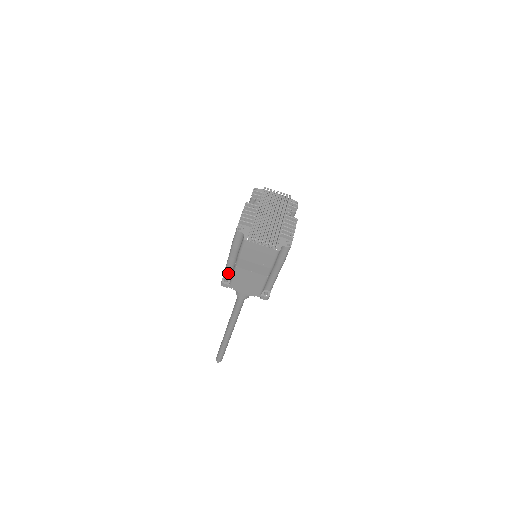
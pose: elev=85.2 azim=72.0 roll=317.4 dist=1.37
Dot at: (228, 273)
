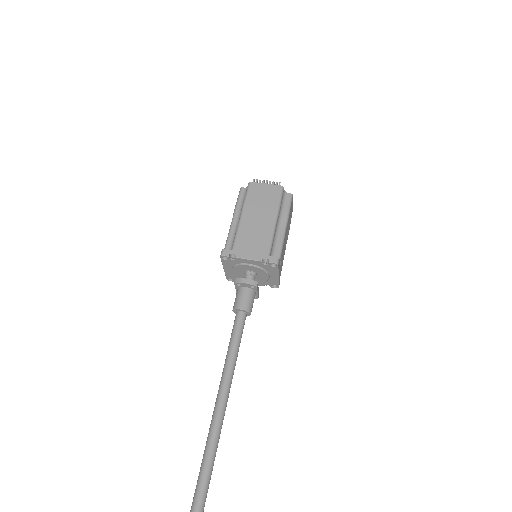
Dot at: (229, 247)
